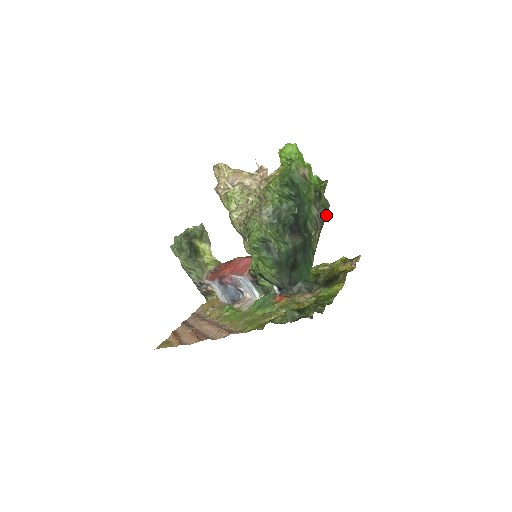
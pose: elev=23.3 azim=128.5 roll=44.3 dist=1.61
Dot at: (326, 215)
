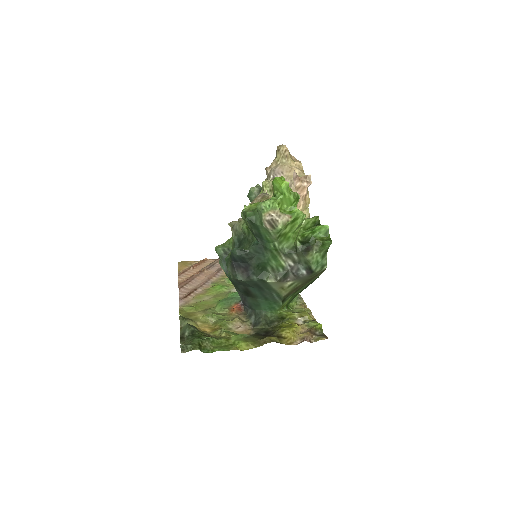
Dot at: (308, 274)
